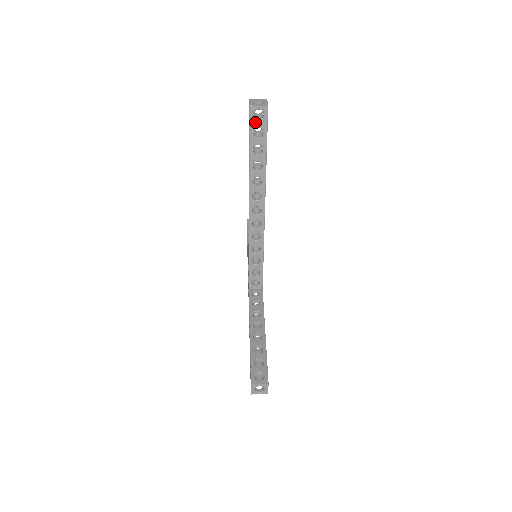
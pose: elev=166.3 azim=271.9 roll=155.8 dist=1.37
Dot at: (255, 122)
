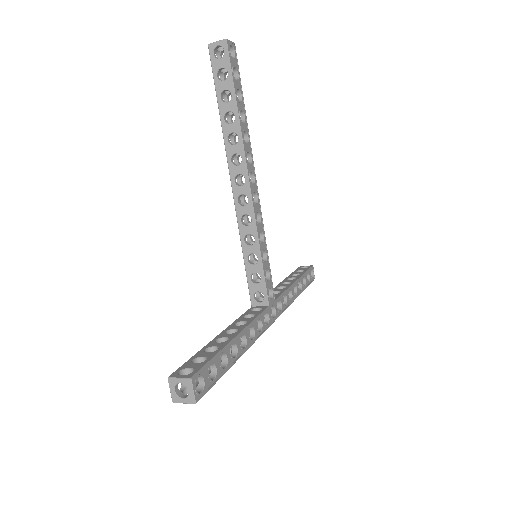
Dot at: (217, 62)
